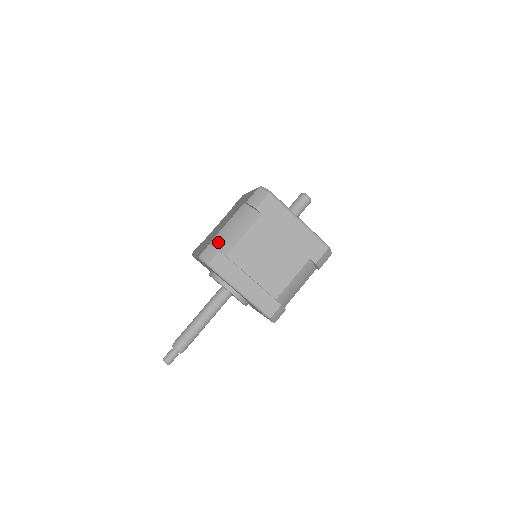
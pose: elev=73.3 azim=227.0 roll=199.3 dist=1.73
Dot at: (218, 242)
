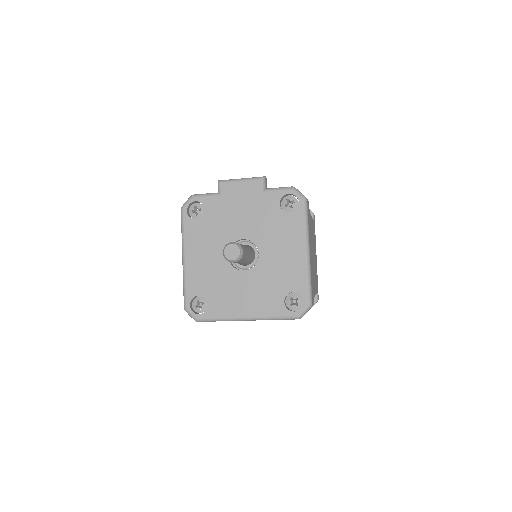
Dot at: occluded
